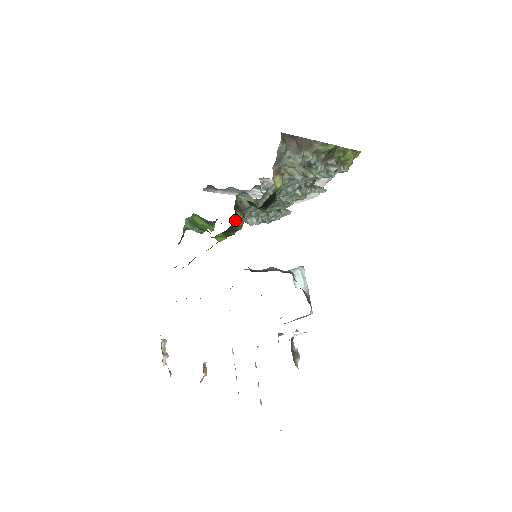
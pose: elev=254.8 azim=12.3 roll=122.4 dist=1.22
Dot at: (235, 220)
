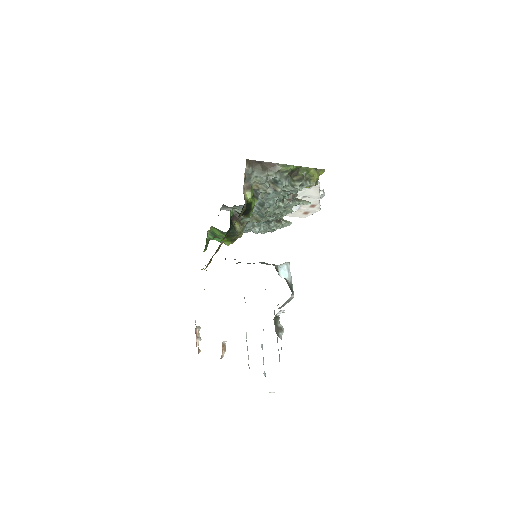
Dot at: (233, 227)
